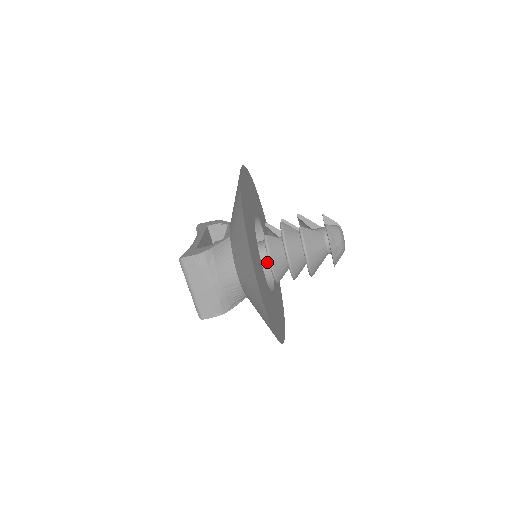
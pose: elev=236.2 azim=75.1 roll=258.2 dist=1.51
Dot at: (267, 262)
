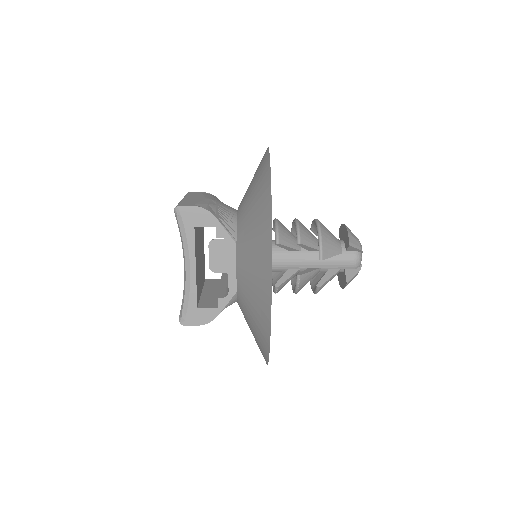
Dot at: occluded
